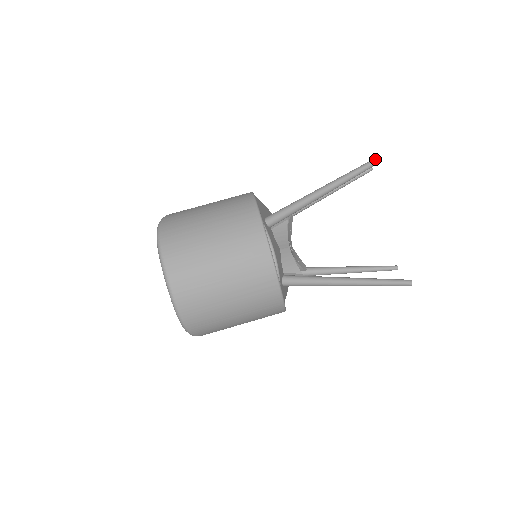
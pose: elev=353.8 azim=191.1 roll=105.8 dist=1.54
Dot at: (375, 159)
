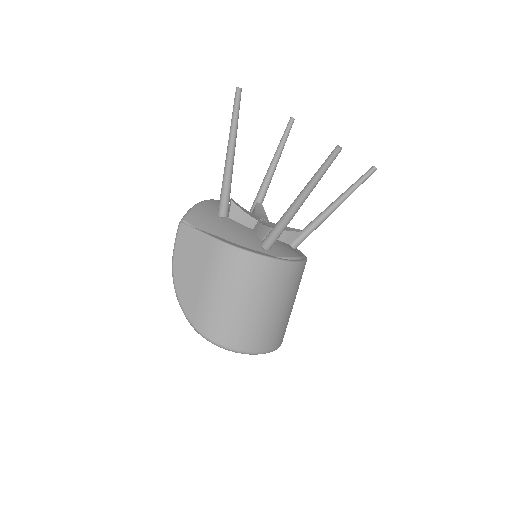
Dot at: (338, 153)
